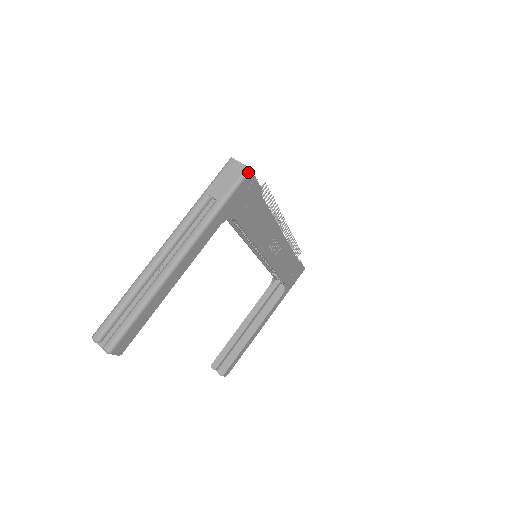
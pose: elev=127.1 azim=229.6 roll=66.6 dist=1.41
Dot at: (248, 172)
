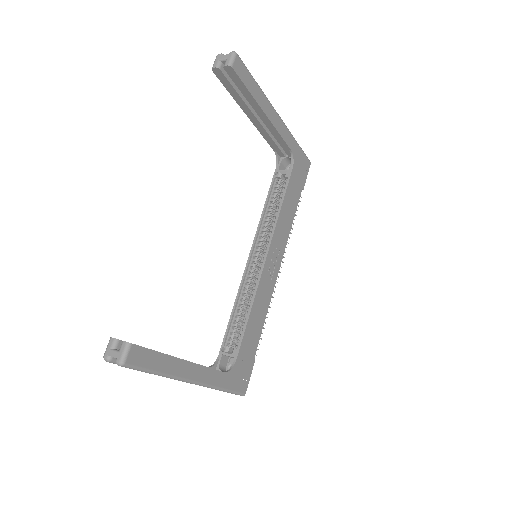
Dot at: occluded
